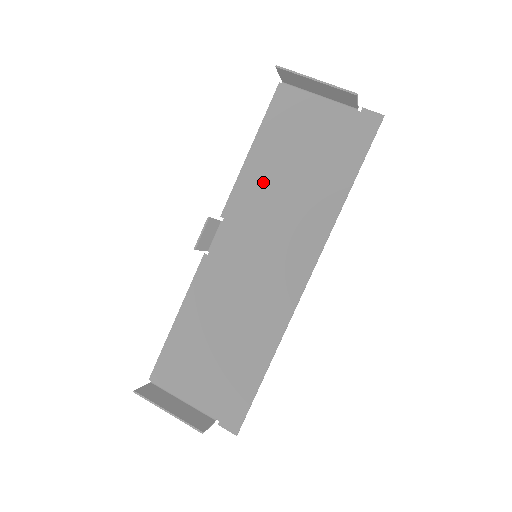
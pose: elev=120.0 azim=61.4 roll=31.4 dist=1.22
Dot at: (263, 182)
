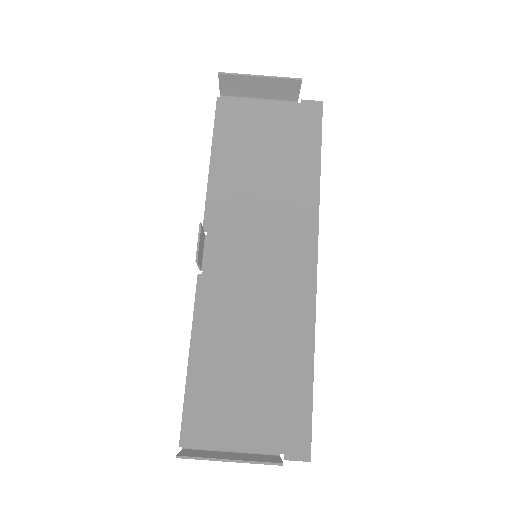
Dot at: (235, 185)
